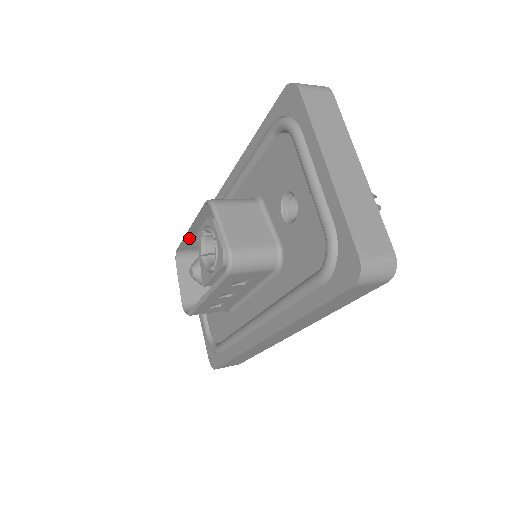
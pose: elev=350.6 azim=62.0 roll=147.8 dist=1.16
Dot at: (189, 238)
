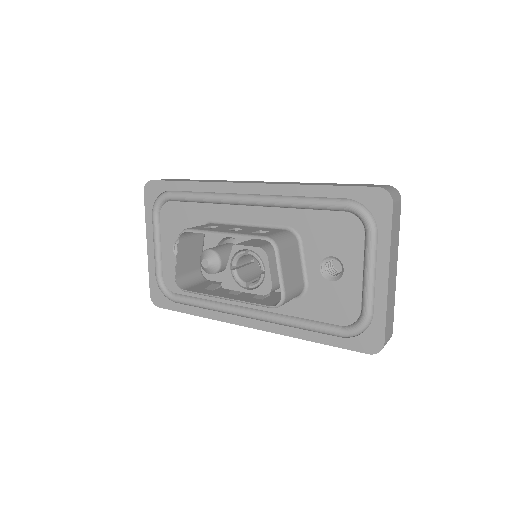
Dot at: (211, 233)
